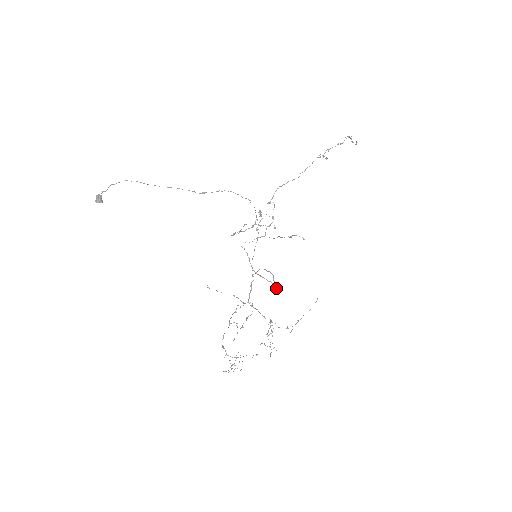
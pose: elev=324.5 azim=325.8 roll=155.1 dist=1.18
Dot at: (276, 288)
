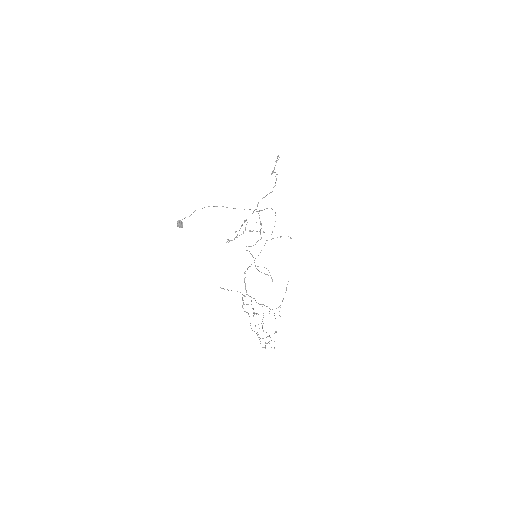
Dot at: occluded
